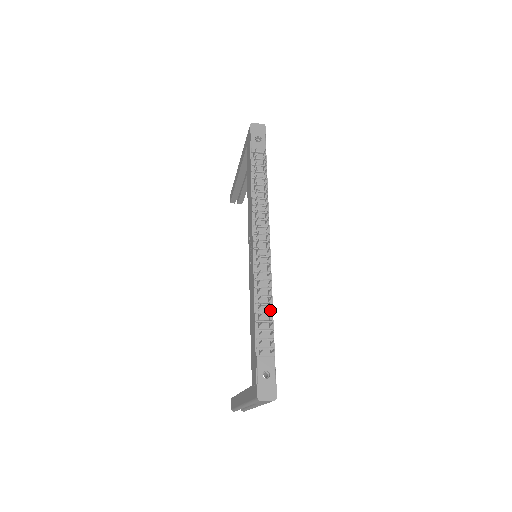
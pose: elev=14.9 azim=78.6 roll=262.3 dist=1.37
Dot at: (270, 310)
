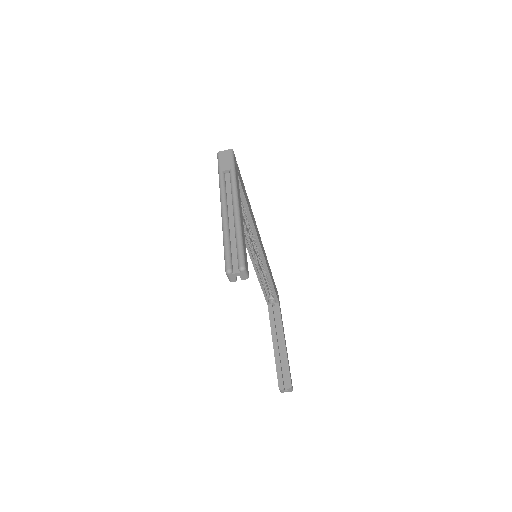
Dot at: occluded
